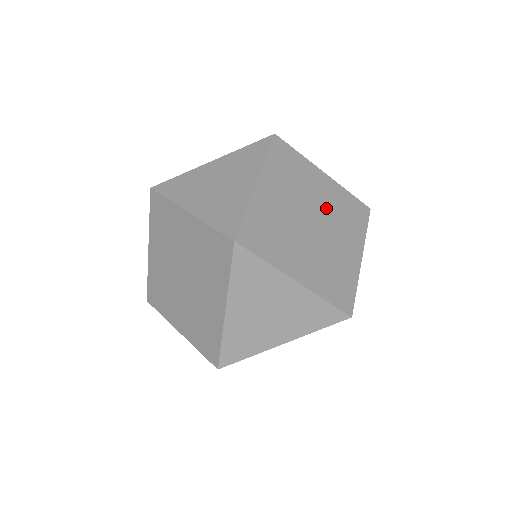
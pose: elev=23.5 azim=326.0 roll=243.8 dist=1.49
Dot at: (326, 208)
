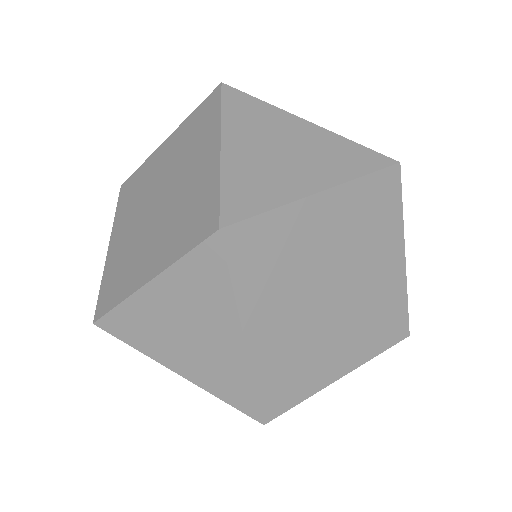
Dot at: (365, 292)
